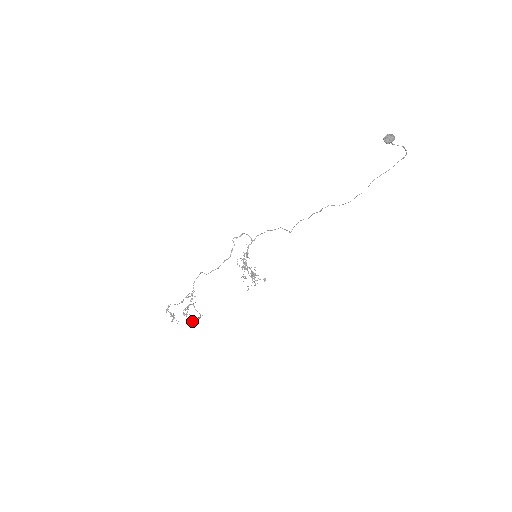
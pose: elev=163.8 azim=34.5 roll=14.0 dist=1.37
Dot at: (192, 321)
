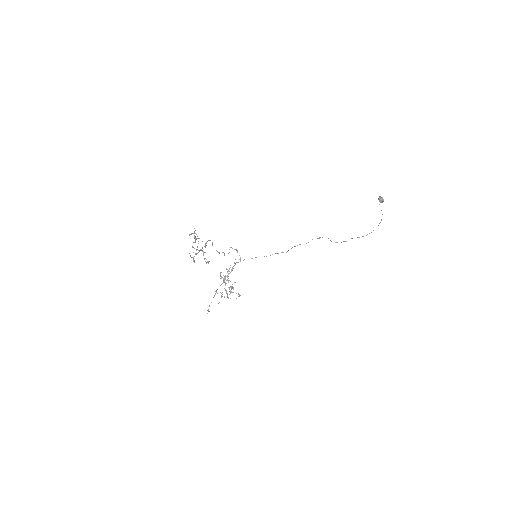
Dot at: occluded
